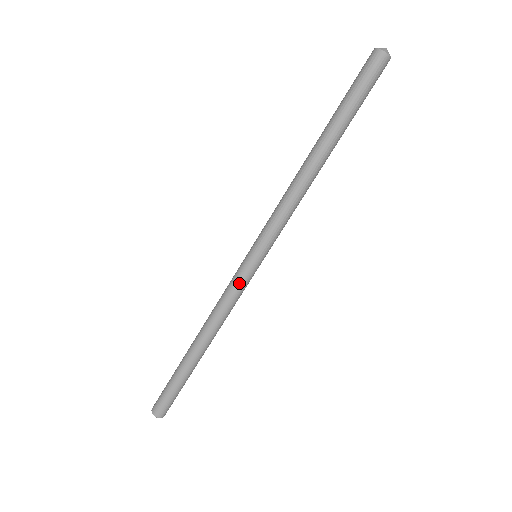
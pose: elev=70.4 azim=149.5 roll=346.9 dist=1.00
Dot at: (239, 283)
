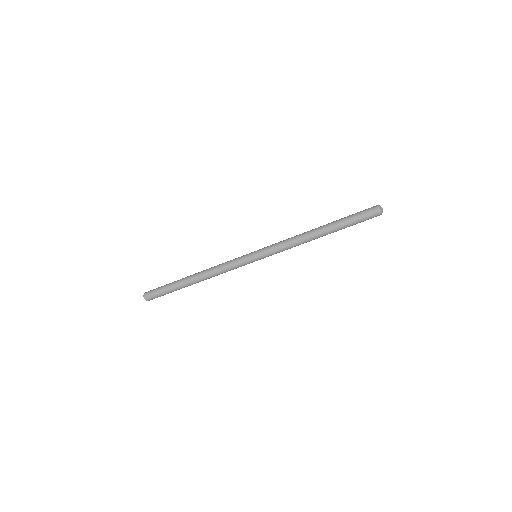
Dot at: (239, 265)
